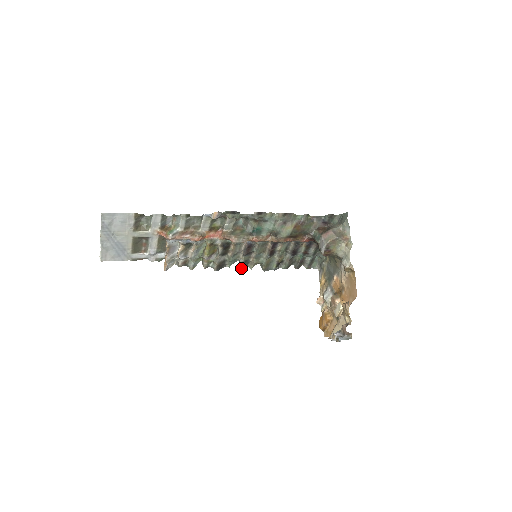
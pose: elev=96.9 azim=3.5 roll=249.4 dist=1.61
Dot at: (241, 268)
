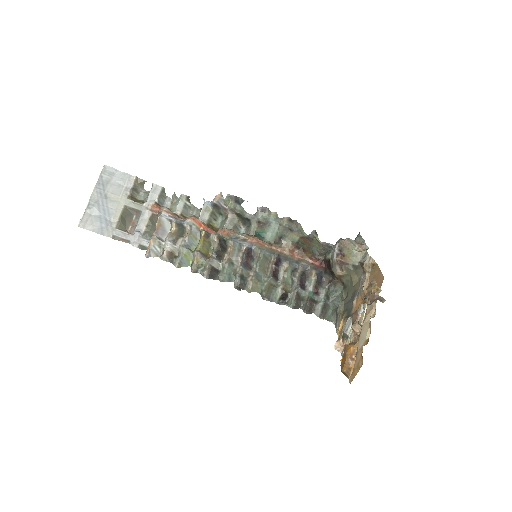
Dot at: (236, 286)
